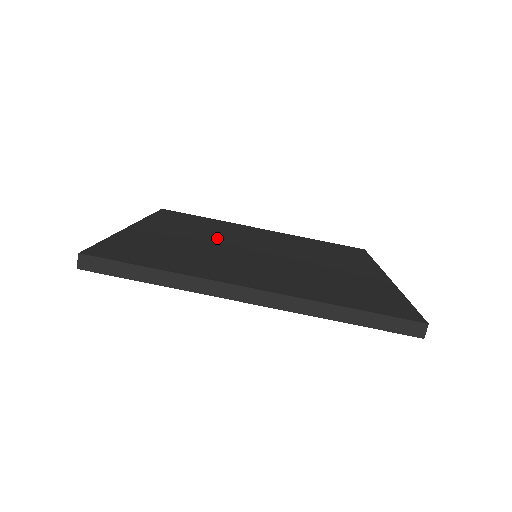
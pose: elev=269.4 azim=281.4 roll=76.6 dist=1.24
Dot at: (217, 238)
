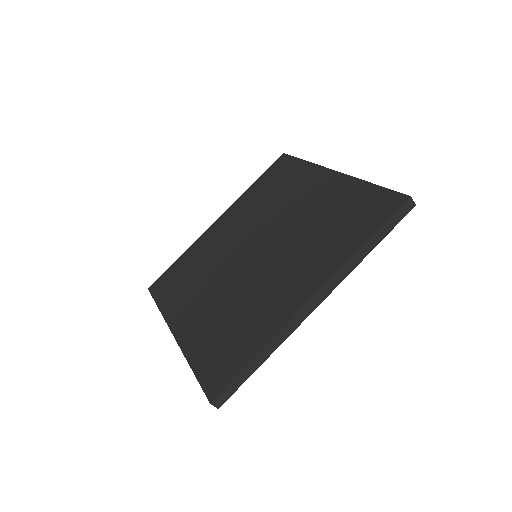
Dot at: (220, 274)
